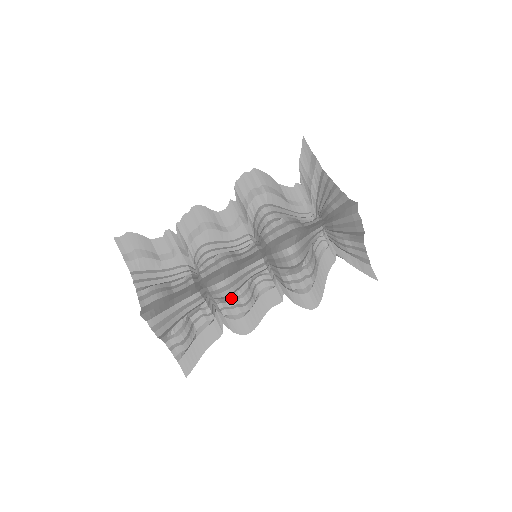
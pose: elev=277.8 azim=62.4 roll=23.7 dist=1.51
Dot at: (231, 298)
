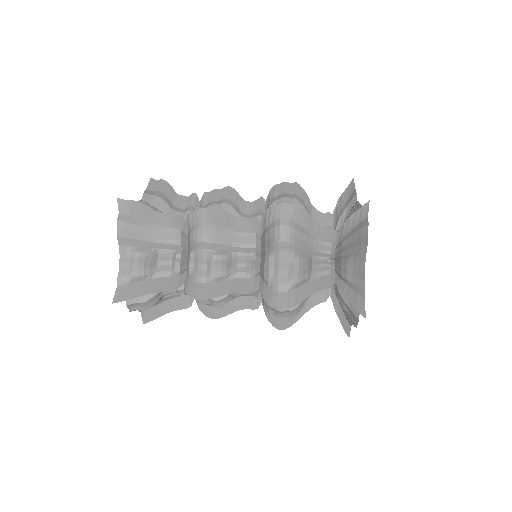
Dot at: (205, 254)
